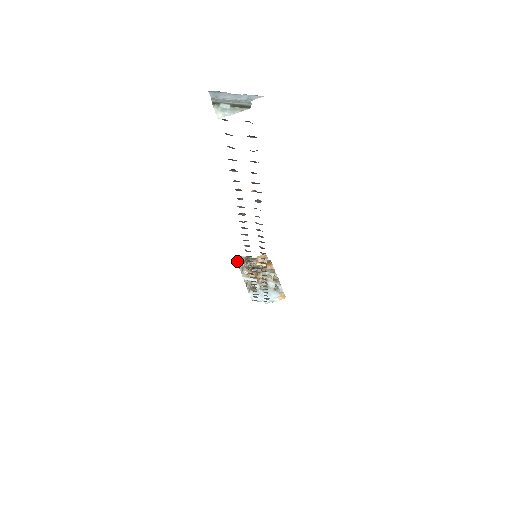
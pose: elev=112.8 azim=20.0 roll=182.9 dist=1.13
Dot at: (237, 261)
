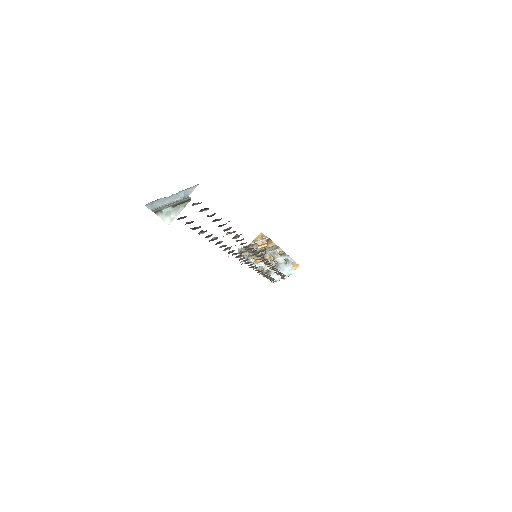
Dot at: (240, 254)
